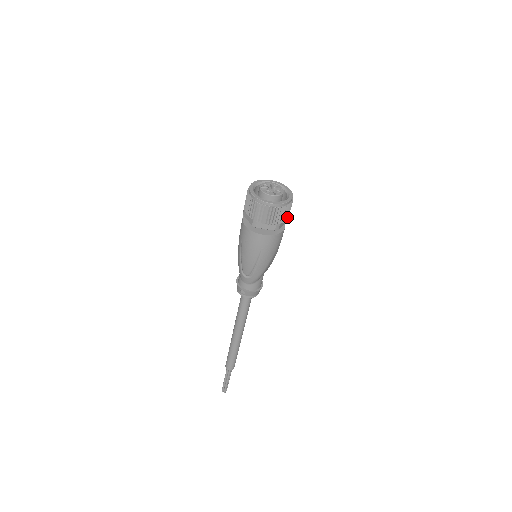
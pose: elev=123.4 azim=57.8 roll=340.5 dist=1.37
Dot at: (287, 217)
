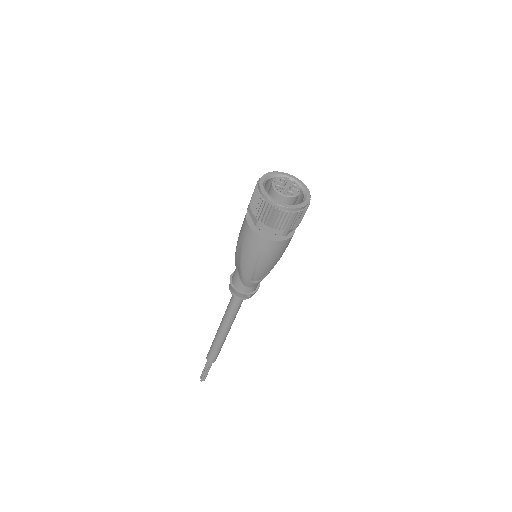
Dot at: occluded
